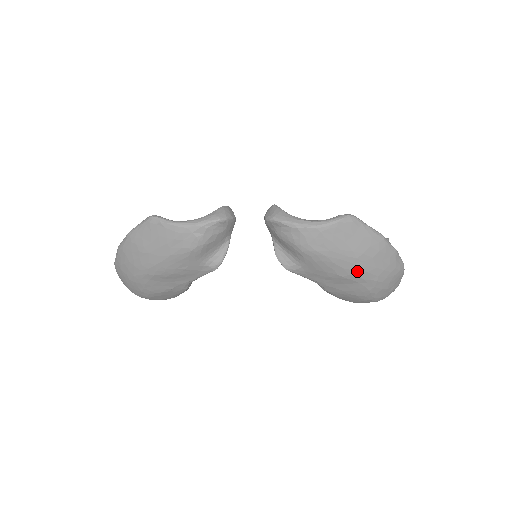
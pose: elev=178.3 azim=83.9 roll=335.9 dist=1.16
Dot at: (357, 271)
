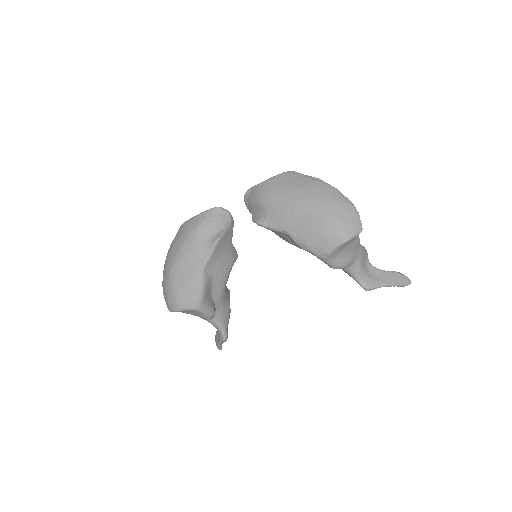
Dot at: (303, 200)
